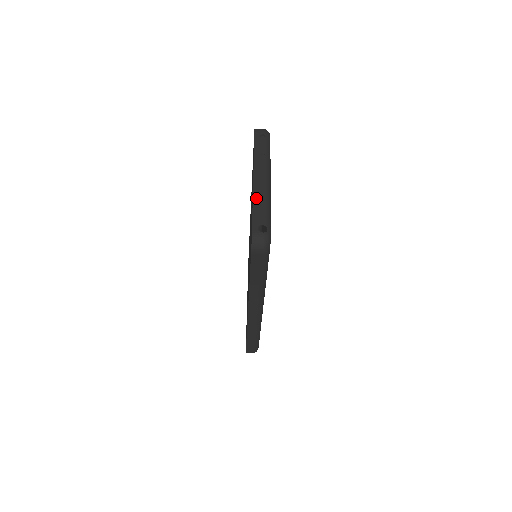
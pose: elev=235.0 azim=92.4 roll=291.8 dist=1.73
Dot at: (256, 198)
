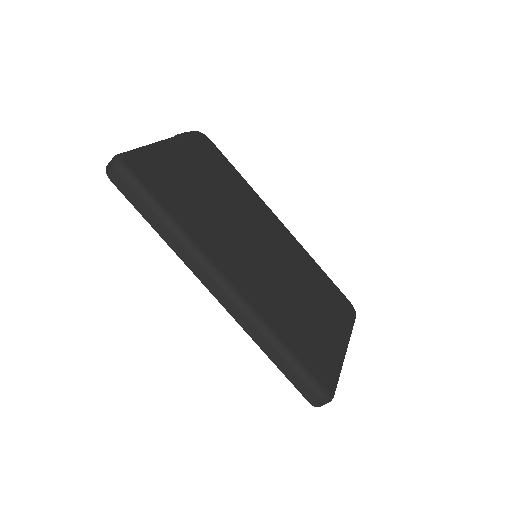
Dot at: occluded
